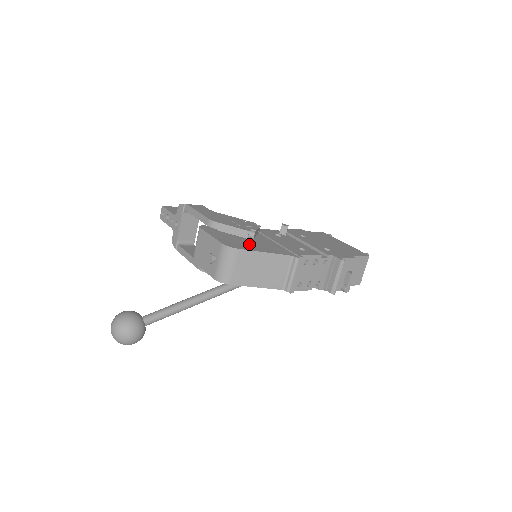
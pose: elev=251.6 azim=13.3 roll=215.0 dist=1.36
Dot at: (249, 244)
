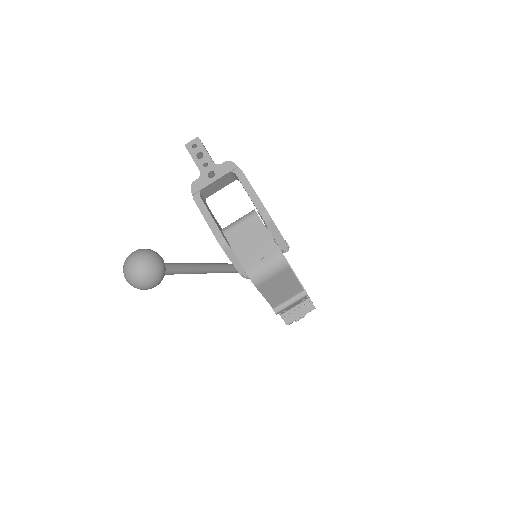
Dot at: occluded
